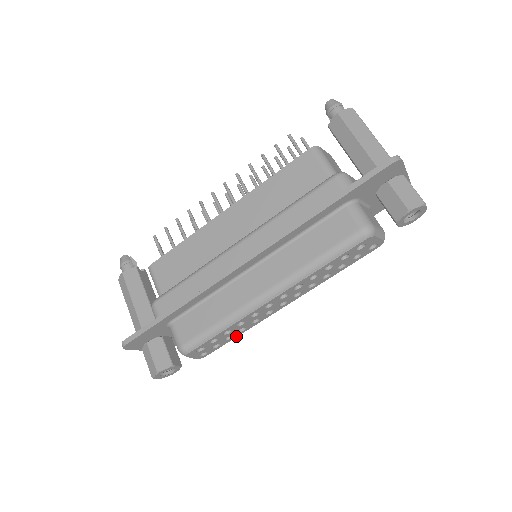
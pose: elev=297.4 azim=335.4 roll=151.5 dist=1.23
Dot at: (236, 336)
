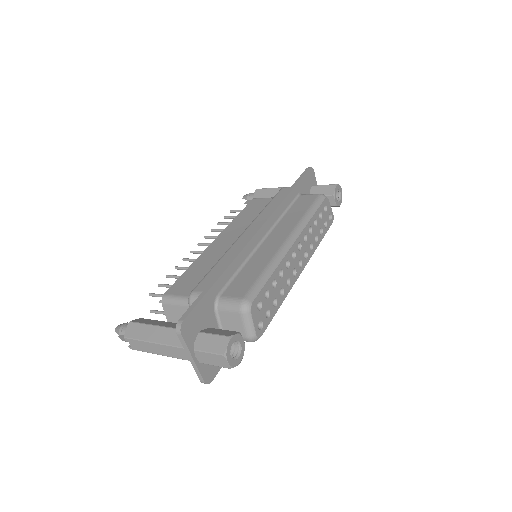
Dot at: (279, 306)
